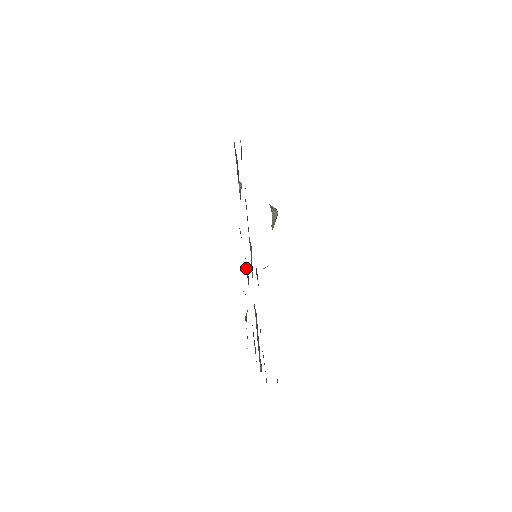
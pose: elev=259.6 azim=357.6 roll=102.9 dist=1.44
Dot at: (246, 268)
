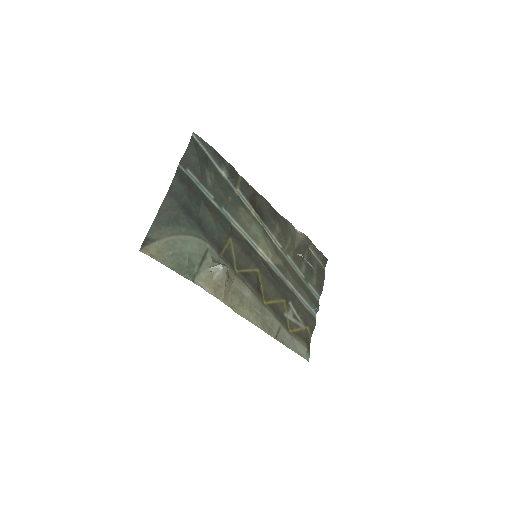
Dot at: (274, 236)
